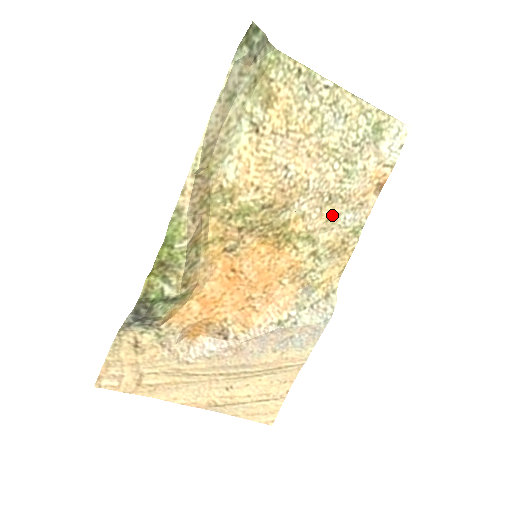
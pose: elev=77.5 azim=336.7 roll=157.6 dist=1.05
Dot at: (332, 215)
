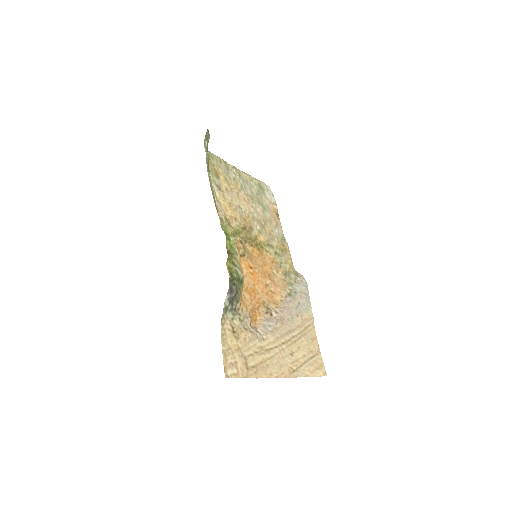
Dot at: (270, 231)
